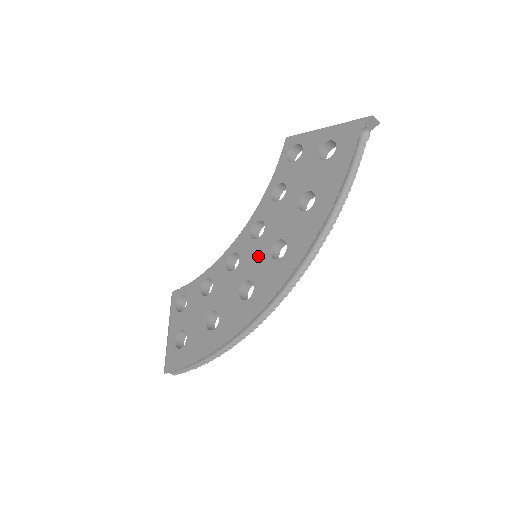
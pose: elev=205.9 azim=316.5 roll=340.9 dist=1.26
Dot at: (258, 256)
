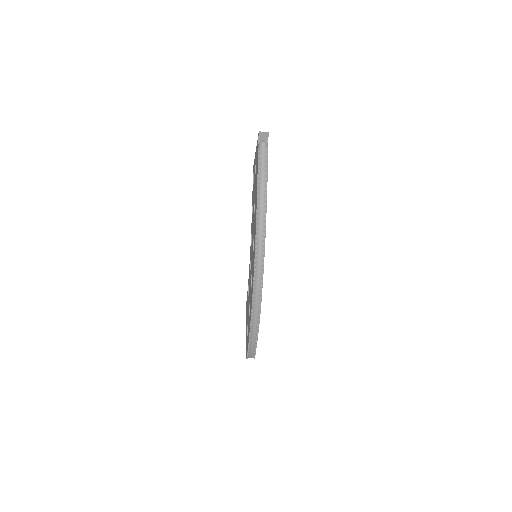
Dot at: occluded
